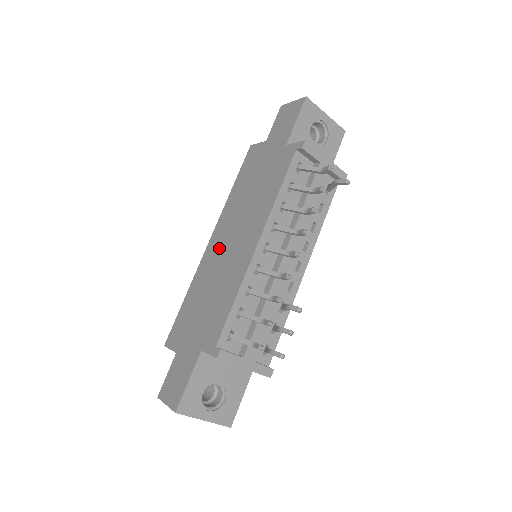
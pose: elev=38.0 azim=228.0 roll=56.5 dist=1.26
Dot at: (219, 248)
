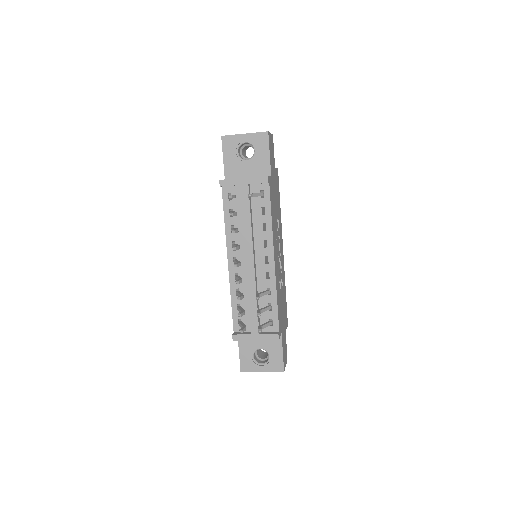
Dot at: occluded
